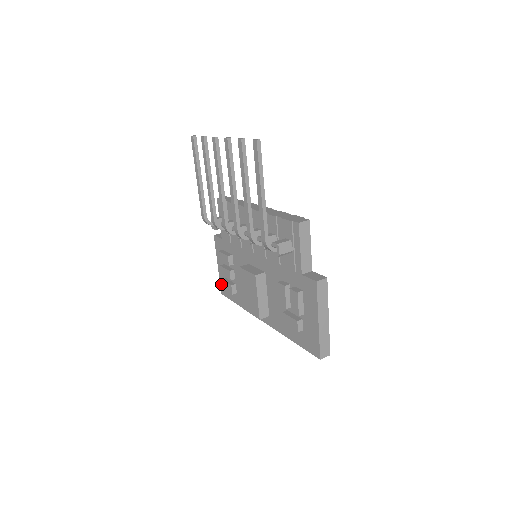
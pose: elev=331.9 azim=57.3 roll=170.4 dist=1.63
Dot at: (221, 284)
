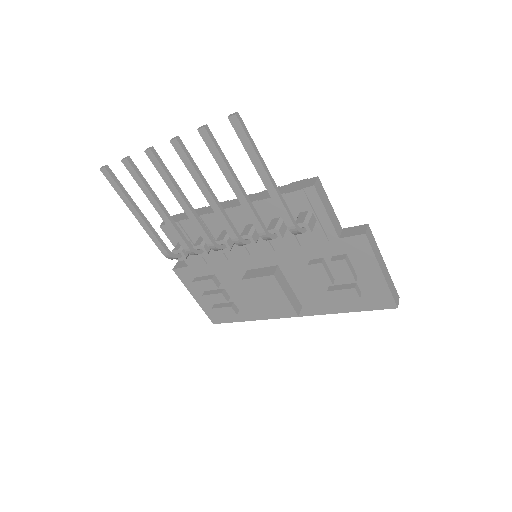
Dot at: (208, 314)
